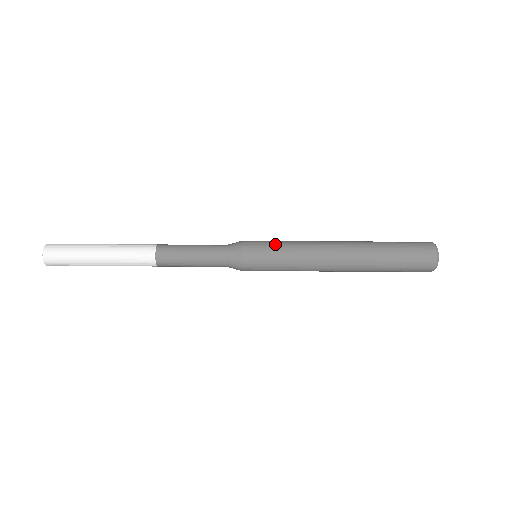
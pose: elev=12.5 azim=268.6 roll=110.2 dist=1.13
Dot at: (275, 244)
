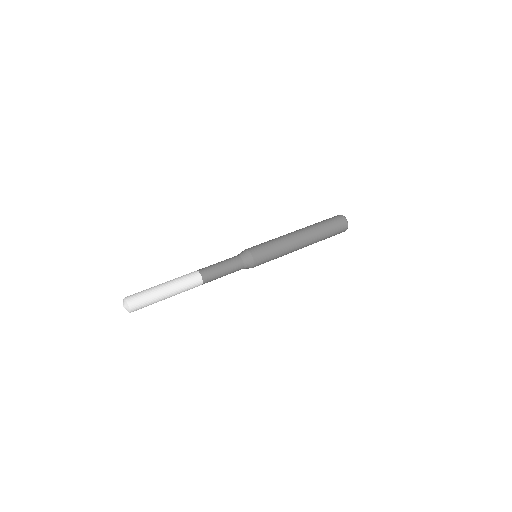
Dot at: (268, 247)
